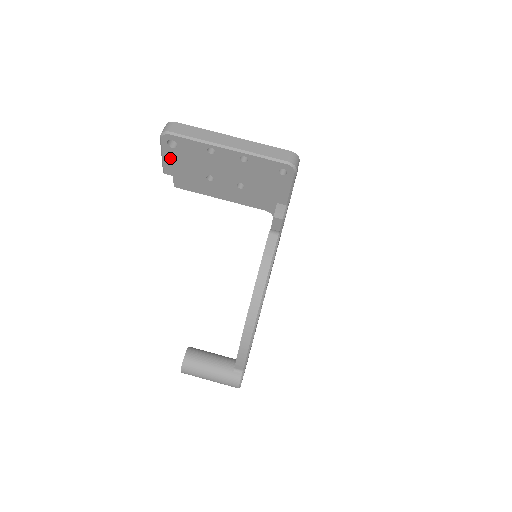
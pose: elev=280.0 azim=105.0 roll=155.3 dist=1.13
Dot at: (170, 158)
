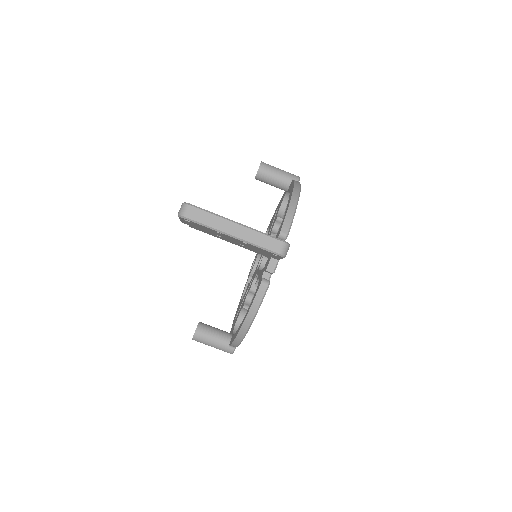
Dot at: (186, 222)
